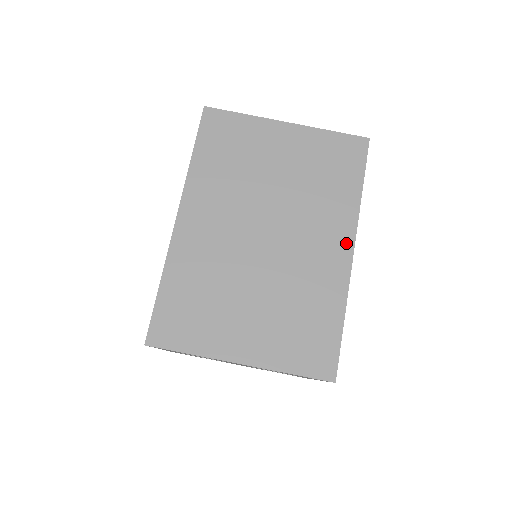
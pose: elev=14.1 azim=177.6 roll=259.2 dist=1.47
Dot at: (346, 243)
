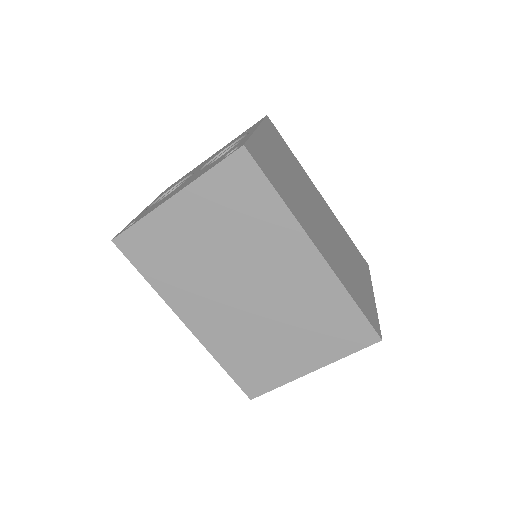
Dot at: (307, 249)
